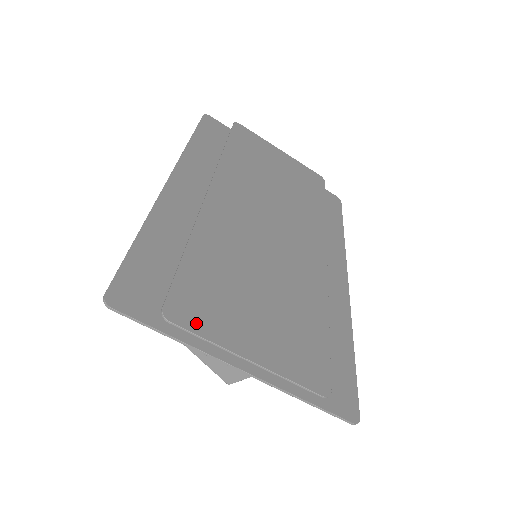
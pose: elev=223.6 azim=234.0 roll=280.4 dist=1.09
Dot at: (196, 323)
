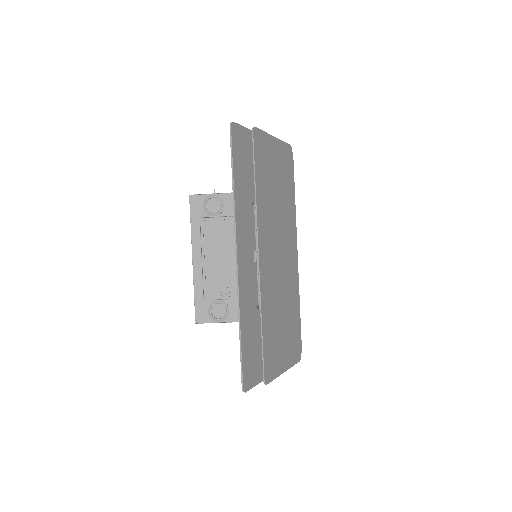
Dot at: (272, 374)
